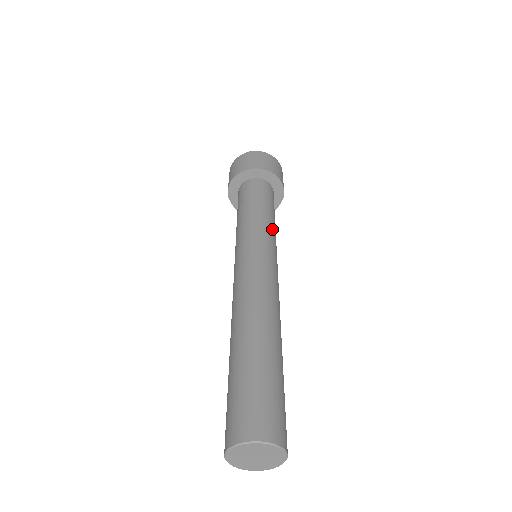
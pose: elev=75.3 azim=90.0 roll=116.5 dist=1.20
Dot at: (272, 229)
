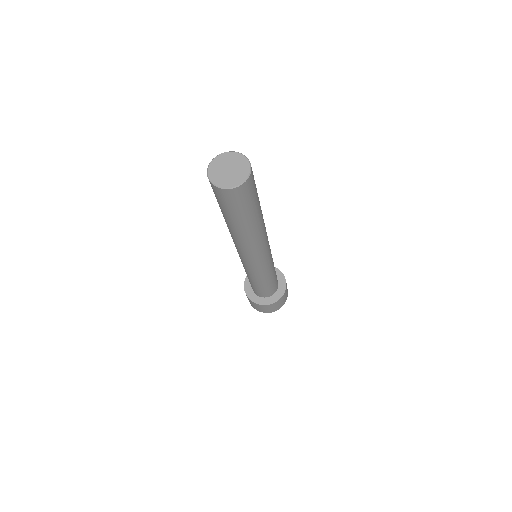
Dot at: occluded
